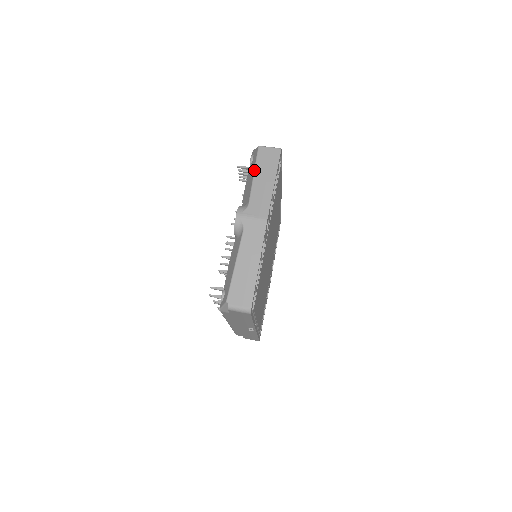
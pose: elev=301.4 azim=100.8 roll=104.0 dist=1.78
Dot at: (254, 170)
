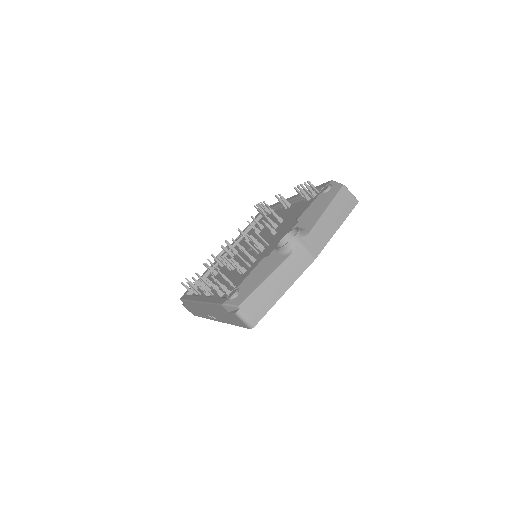
Dot at: (329, 205)
